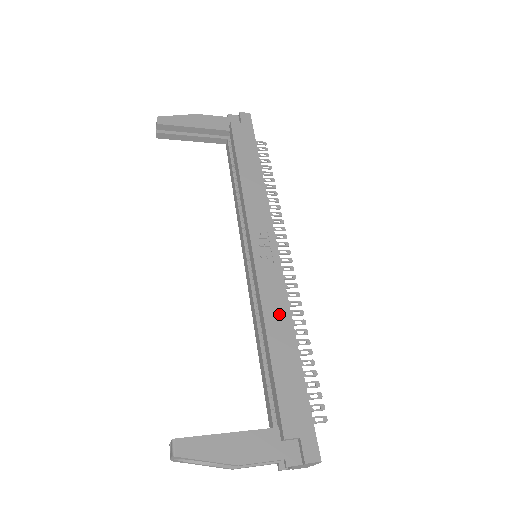
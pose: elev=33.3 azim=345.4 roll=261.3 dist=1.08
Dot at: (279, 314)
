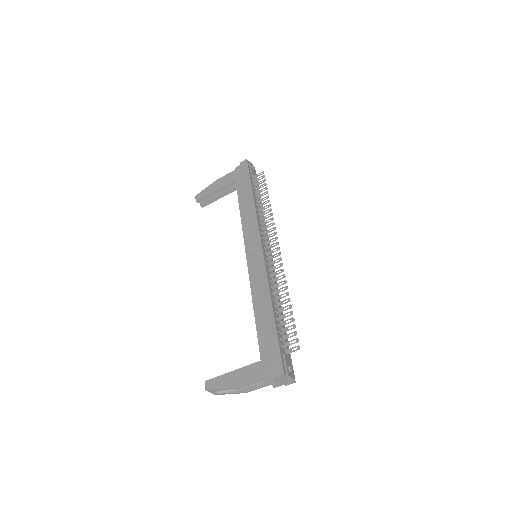
Dot at: (261, 289)
